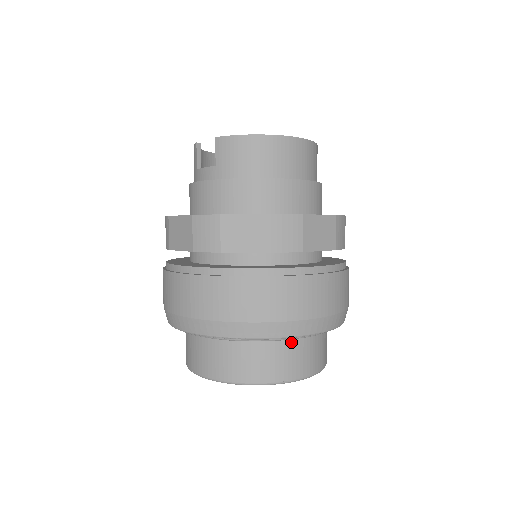
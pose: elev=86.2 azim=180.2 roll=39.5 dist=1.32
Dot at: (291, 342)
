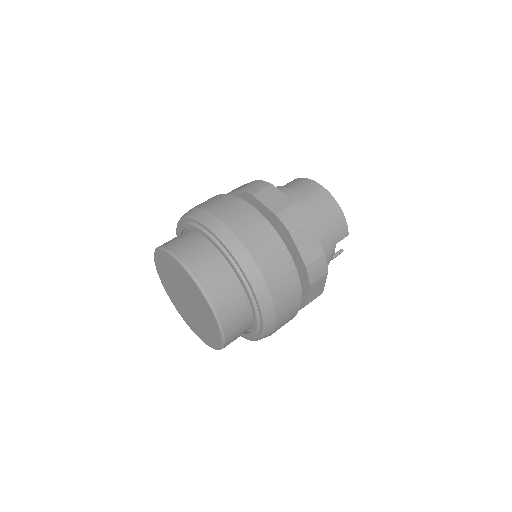
Dot at: (199, 239)
